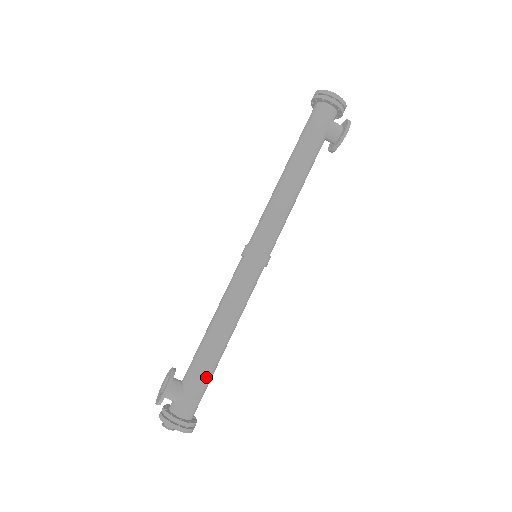
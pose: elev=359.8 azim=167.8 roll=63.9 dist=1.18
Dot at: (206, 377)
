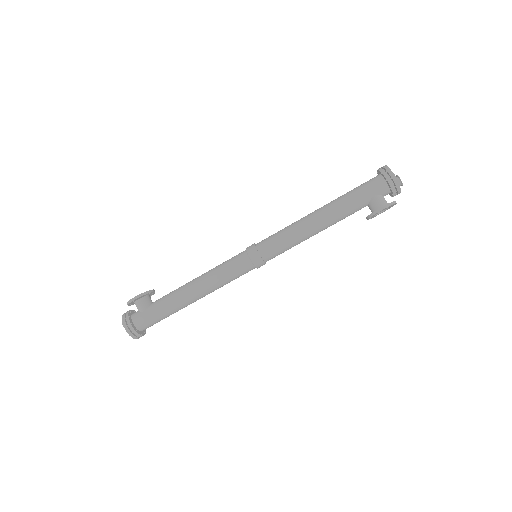
Dot at: (165, 310)
